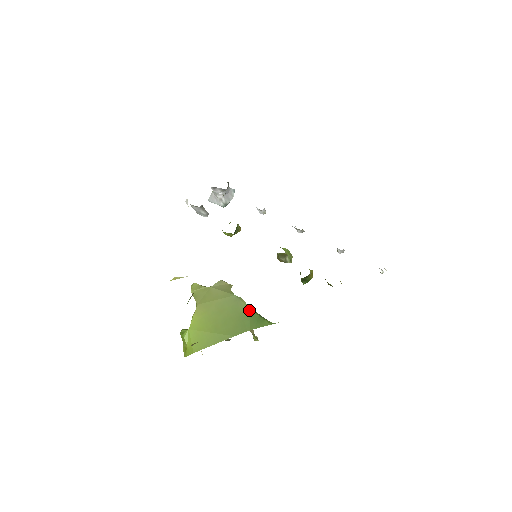
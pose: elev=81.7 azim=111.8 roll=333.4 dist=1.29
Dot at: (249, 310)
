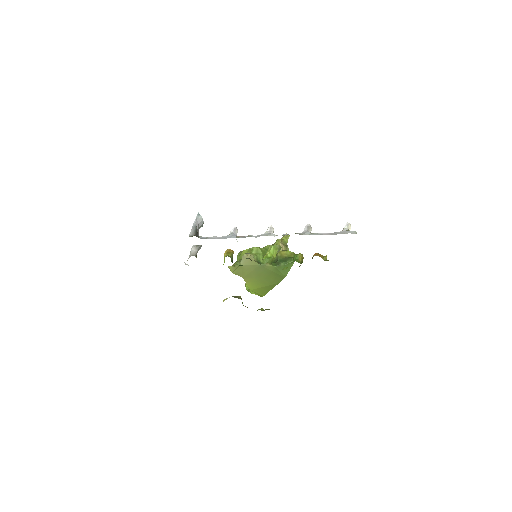
Dot at: (276, 268)
